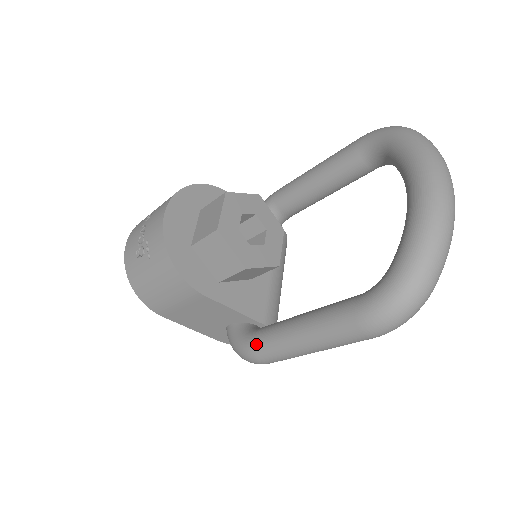
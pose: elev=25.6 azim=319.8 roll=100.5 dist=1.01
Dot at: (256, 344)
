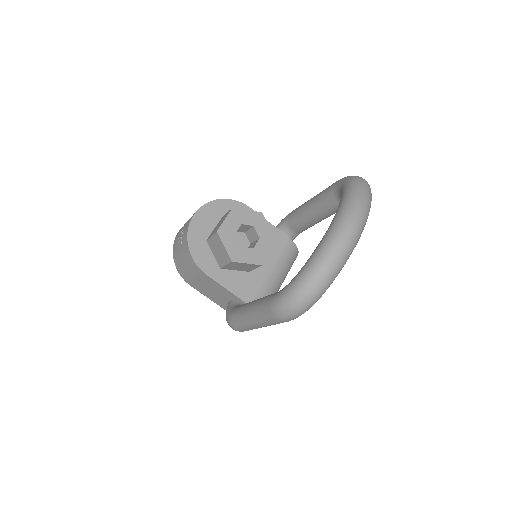
Dot at: (232, 315)
